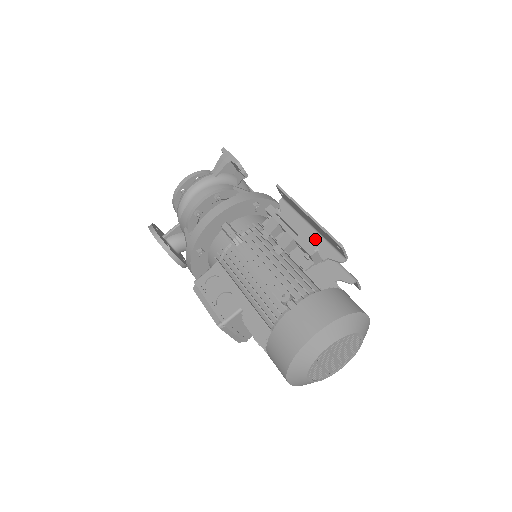
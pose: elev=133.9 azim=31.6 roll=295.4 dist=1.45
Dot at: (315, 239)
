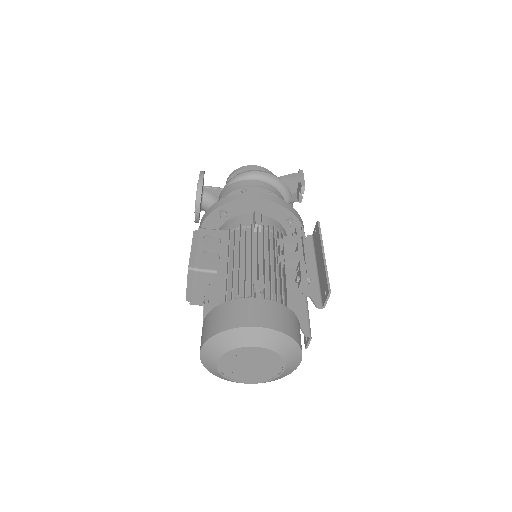
Dot at: (312, 277)
